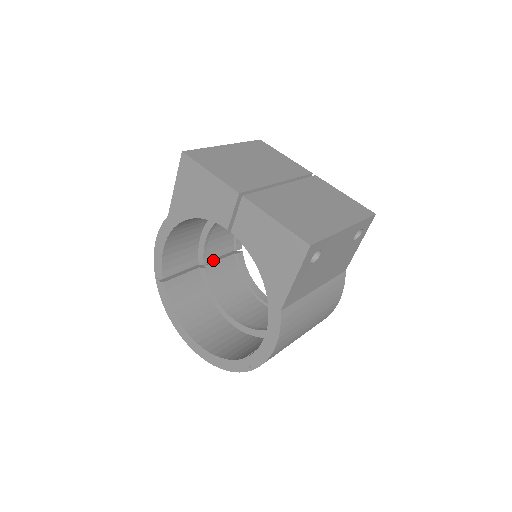
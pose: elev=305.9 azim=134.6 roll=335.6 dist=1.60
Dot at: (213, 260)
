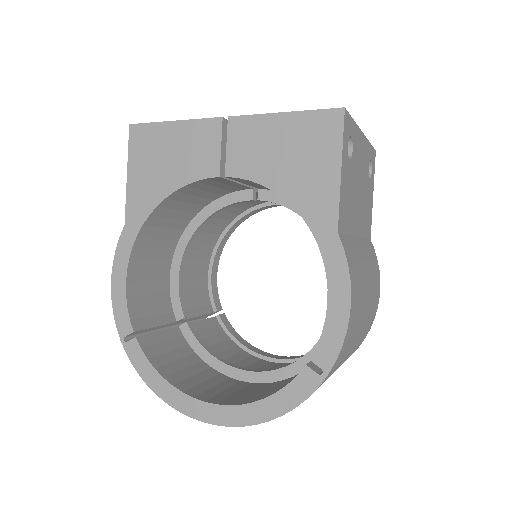
Dot at: occluded
